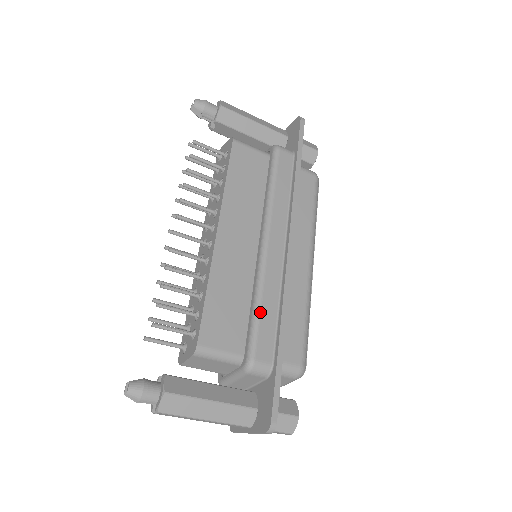
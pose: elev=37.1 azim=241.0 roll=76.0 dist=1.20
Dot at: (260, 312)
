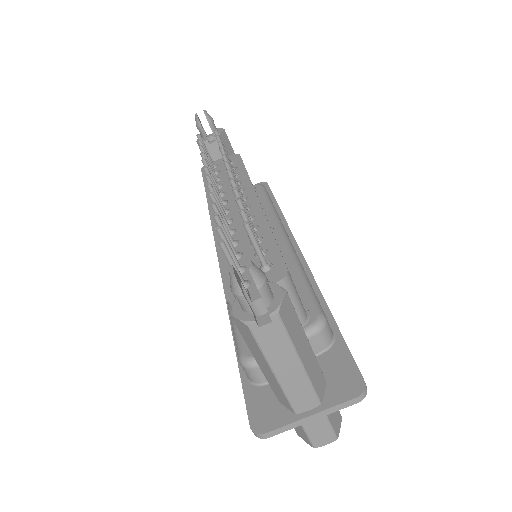
Dot at: occluded
